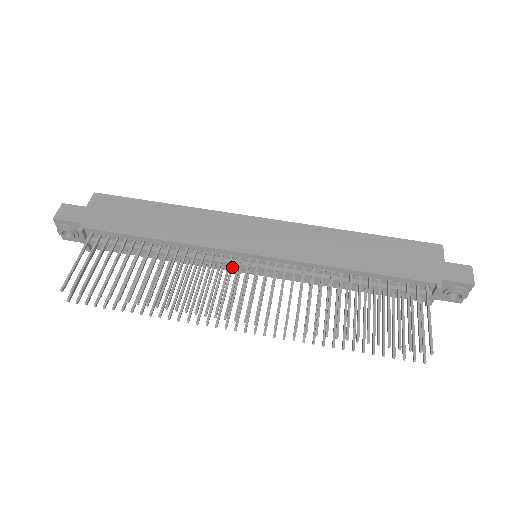
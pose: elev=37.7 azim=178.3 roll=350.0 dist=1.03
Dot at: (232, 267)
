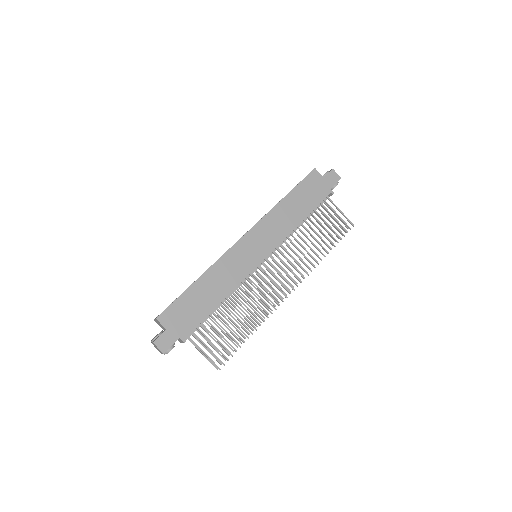
Dot at: occluded
